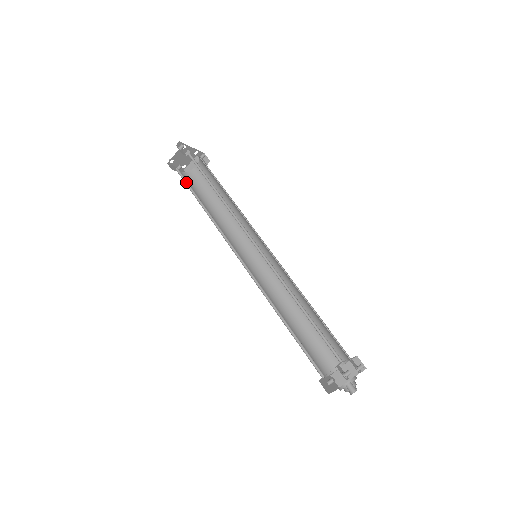
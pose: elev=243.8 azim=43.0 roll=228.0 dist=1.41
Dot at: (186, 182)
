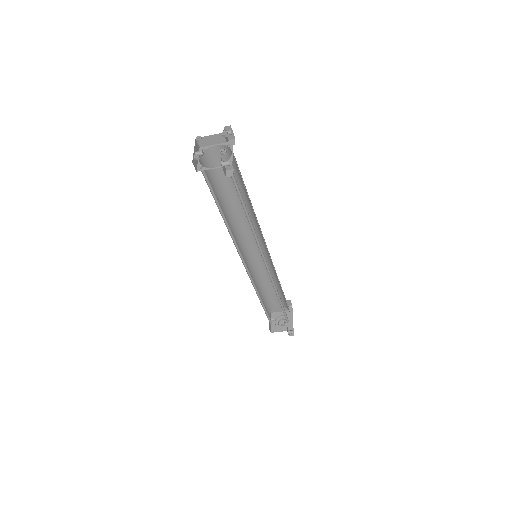
Dot at: (210, 186)
